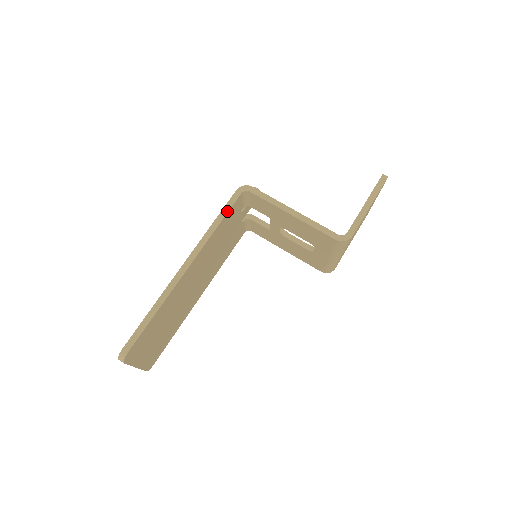
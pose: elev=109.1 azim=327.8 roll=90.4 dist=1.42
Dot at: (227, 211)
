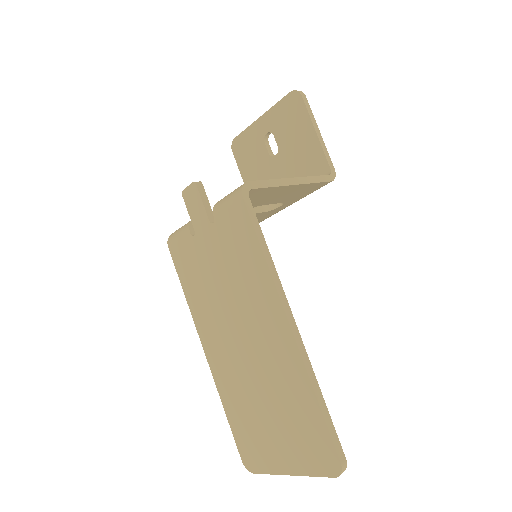
Dot at: (260, 230)
